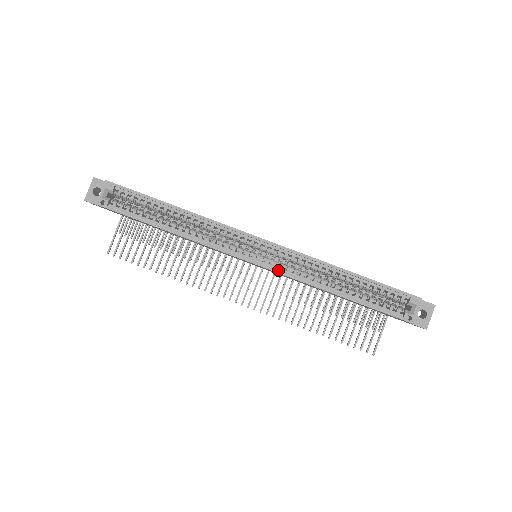
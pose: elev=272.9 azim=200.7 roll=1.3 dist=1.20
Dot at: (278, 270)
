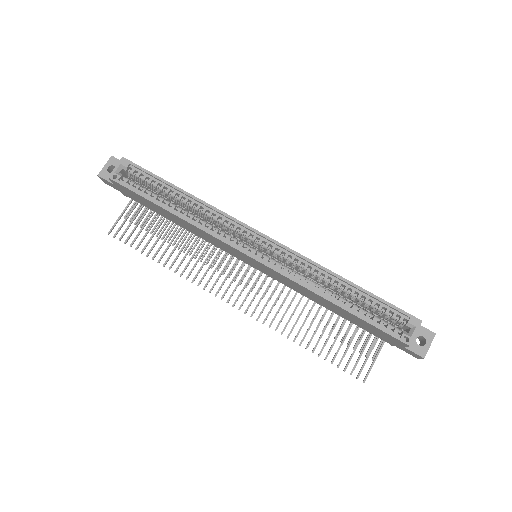
Dot at: (276, 268)
